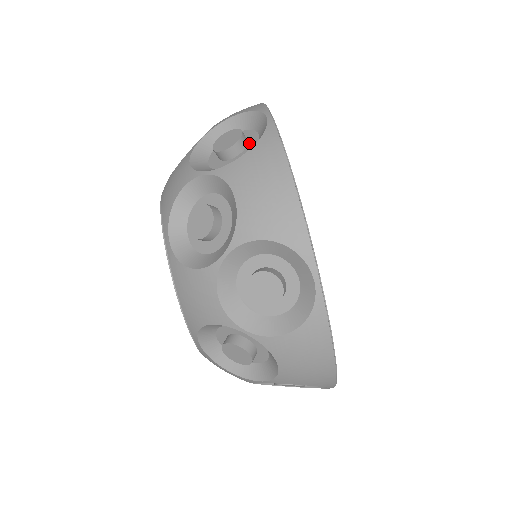
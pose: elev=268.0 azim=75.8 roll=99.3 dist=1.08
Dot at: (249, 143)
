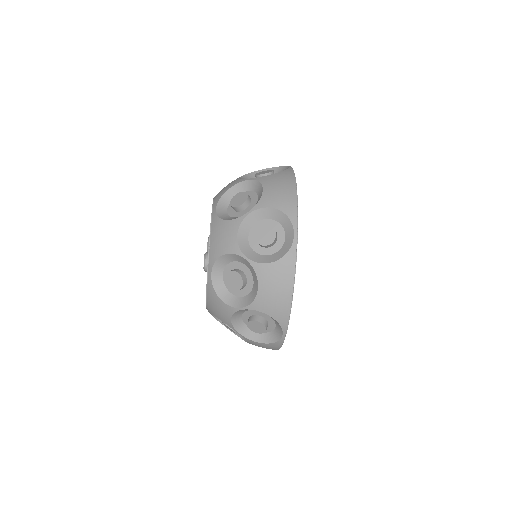
Dot at: (268, 327)
